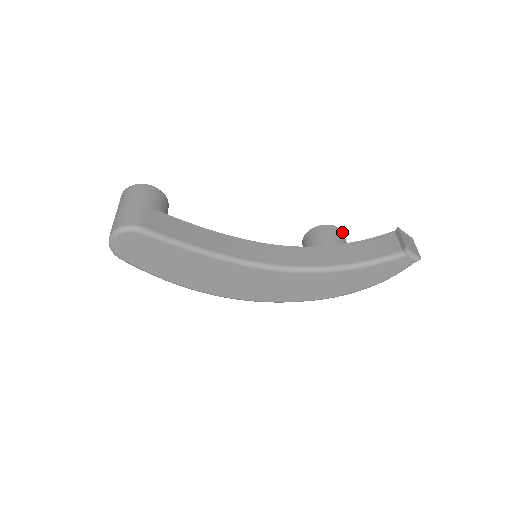
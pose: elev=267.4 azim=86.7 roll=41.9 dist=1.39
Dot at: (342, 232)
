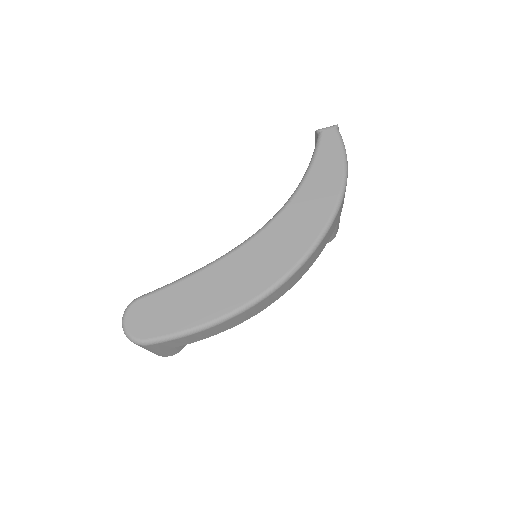
Dot at: occluded
